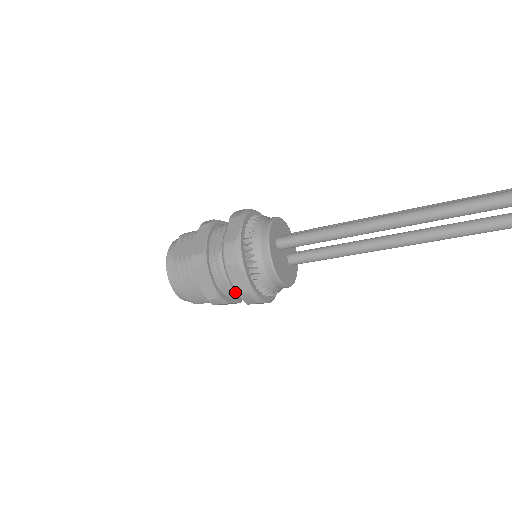
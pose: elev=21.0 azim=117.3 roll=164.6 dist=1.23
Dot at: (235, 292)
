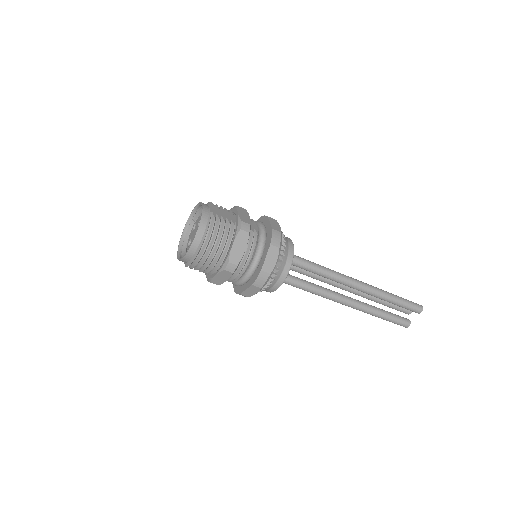
Dot at: (245, 270)
